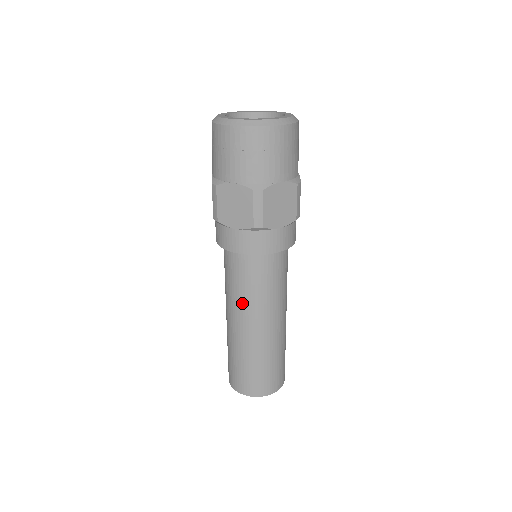
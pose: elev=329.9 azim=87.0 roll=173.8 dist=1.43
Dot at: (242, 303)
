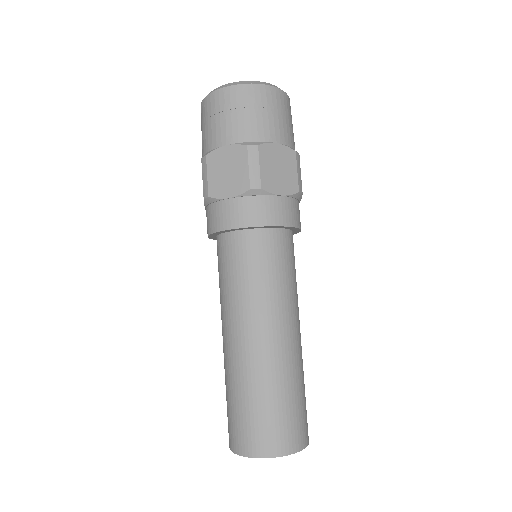
Dot at: (242, 303)
